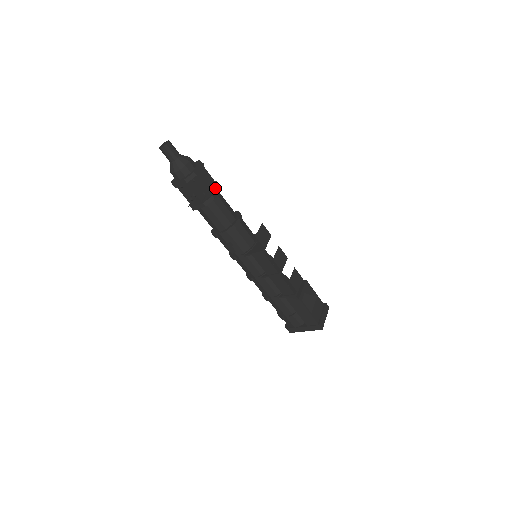
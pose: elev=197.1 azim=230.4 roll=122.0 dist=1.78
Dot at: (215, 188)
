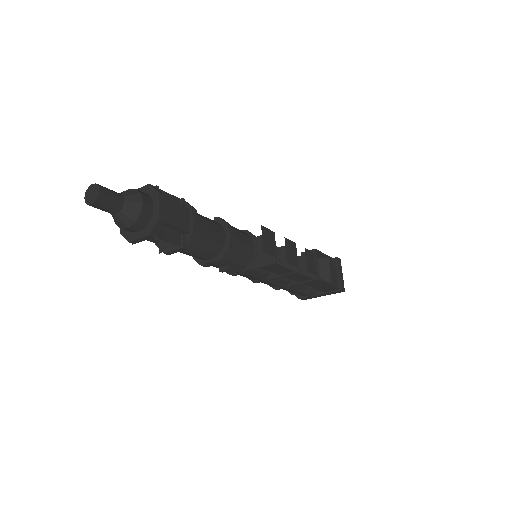
Dot at: (188, 214)
